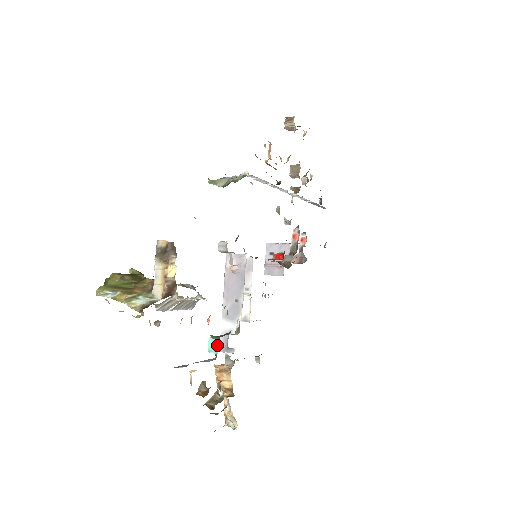
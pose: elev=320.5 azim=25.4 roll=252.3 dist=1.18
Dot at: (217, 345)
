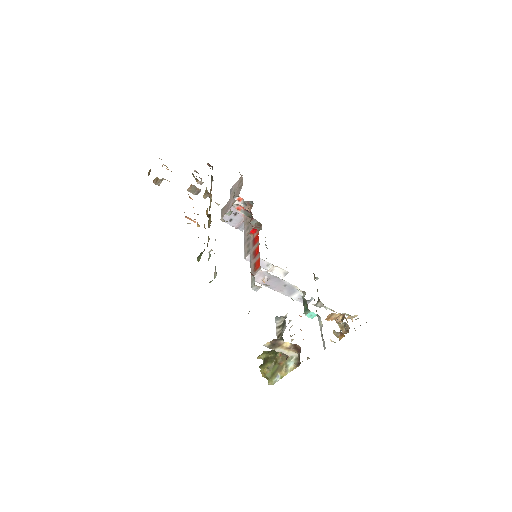
Dot at: (313, 313)
